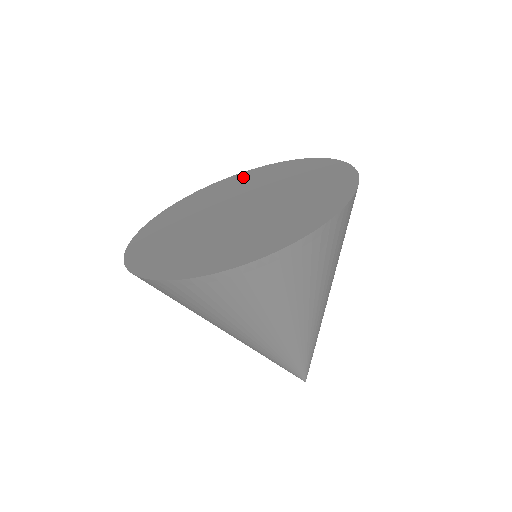
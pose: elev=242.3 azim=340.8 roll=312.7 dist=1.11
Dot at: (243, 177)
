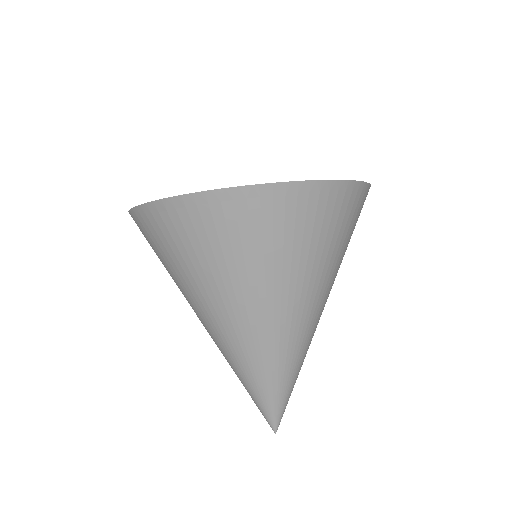
Dot at: occluded
